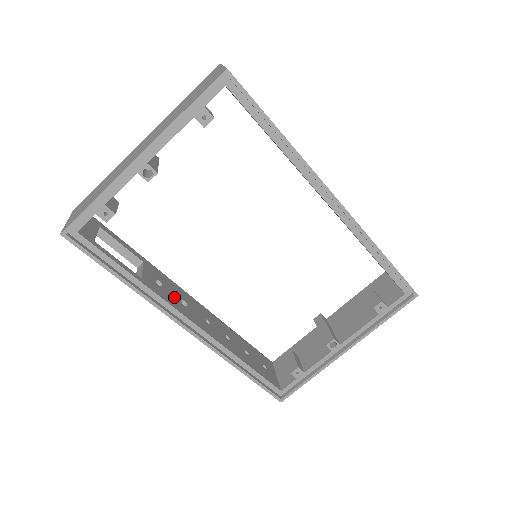
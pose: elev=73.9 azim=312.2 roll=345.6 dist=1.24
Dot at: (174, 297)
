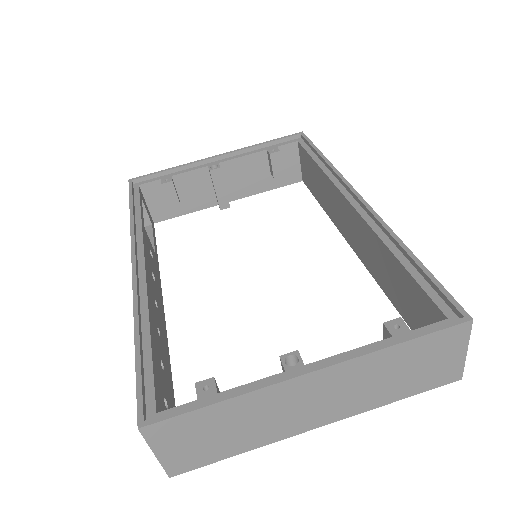
Dot at: (151, 263)
